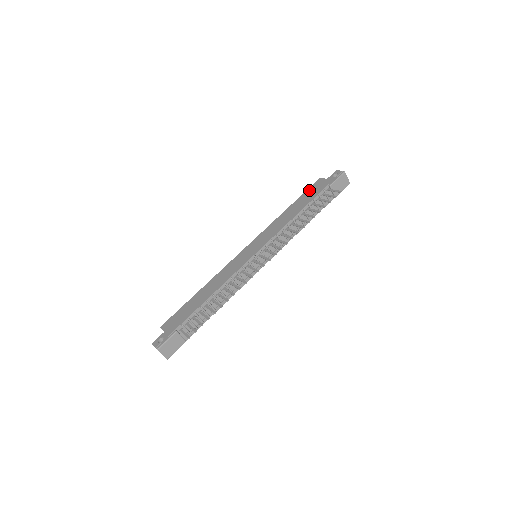
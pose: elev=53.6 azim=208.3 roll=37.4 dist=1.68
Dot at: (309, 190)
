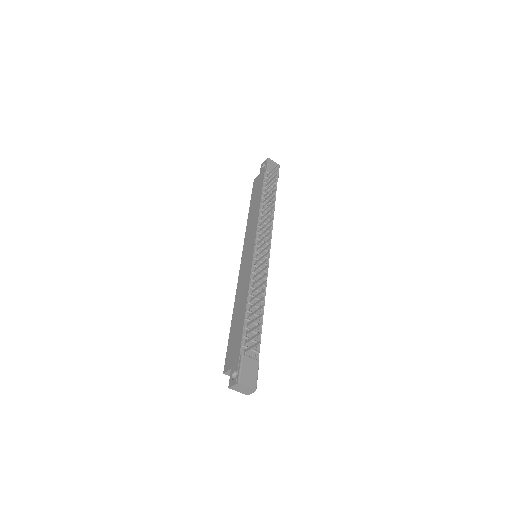
Dot at: (253, 190)
